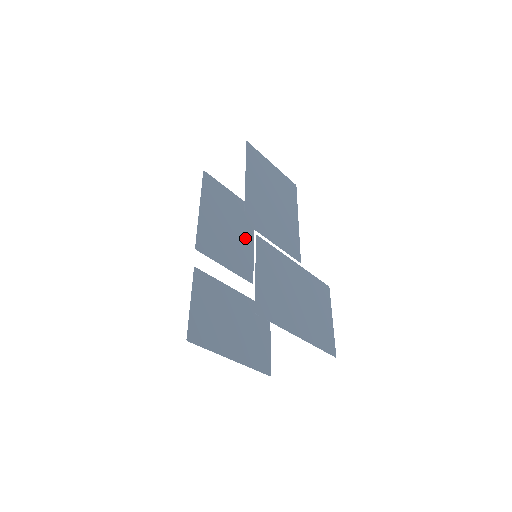
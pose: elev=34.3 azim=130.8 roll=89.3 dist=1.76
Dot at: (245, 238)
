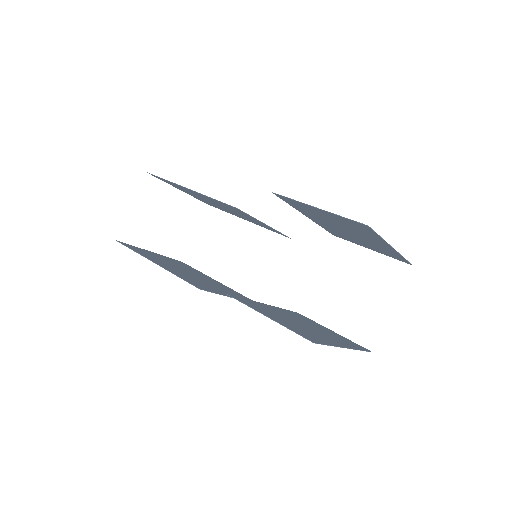
Dot at: occluded
